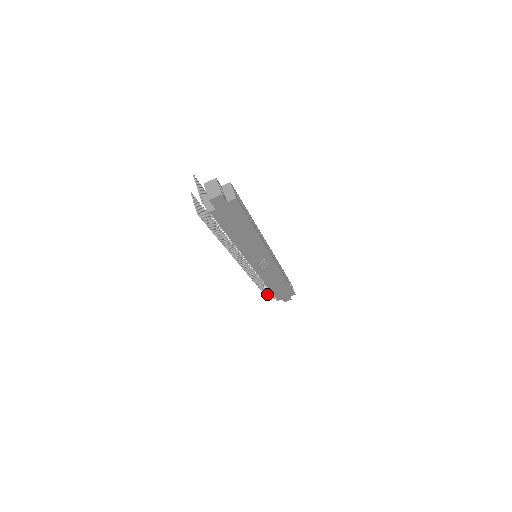
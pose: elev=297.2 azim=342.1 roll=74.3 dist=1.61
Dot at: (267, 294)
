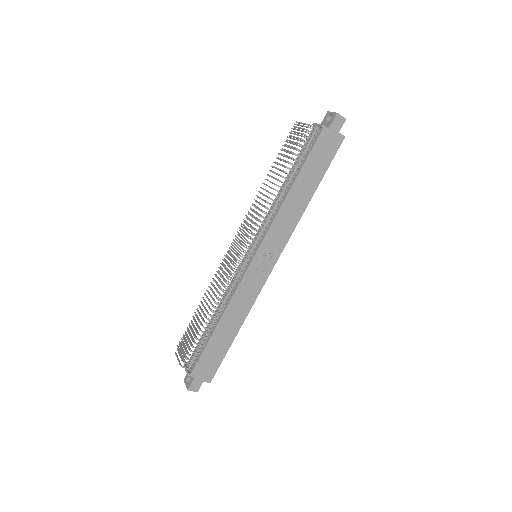
Dot at: (195, 347)
